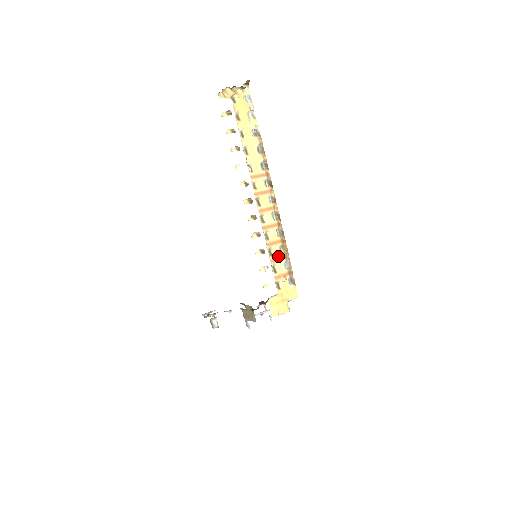
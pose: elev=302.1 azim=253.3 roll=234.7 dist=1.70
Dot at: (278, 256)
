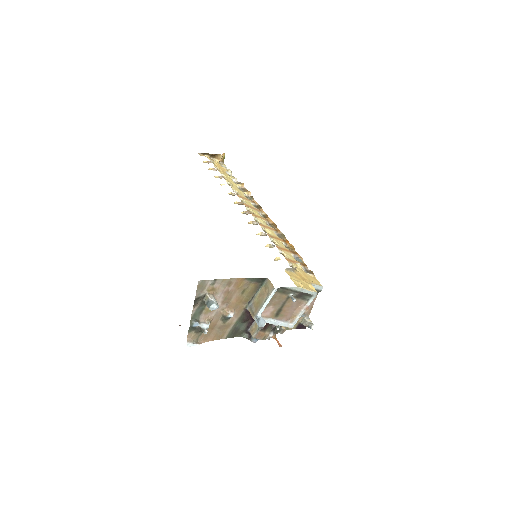
Dot at: (284, 248)
